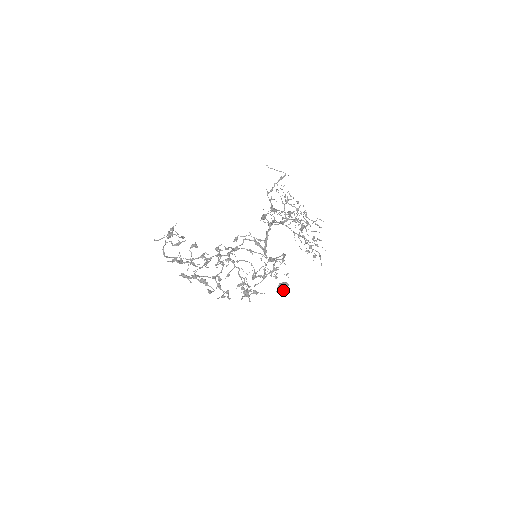
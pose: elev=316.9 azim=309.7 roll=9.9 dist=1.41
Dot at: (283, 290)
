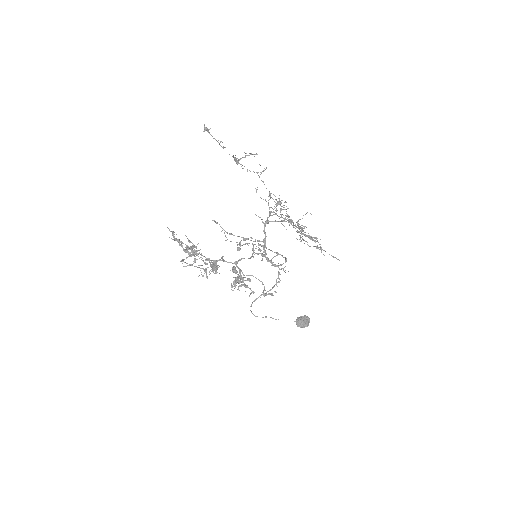
Dot at: (301, 320)
